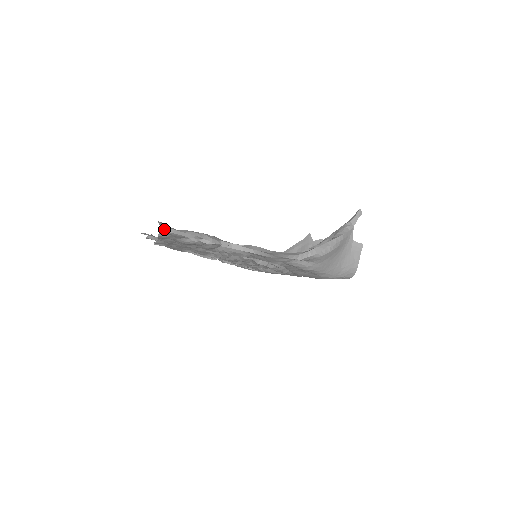
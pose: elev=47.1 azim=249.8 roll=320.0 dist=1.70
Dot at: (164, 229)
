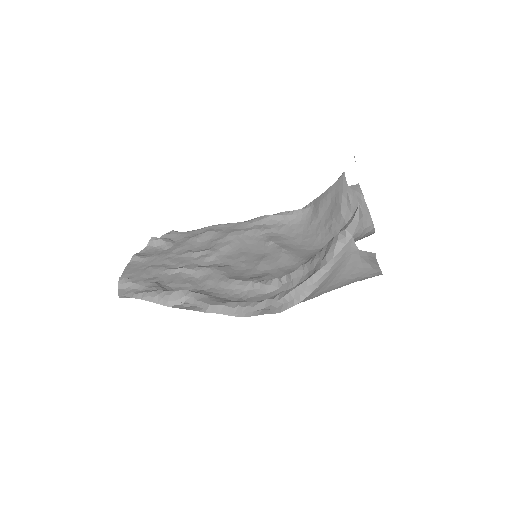
Dot at: (122, 297)
